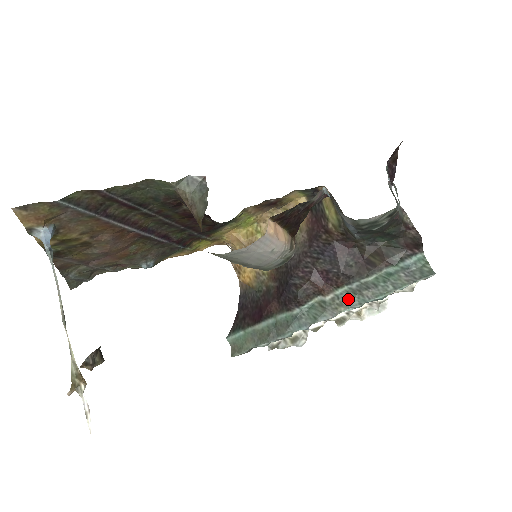
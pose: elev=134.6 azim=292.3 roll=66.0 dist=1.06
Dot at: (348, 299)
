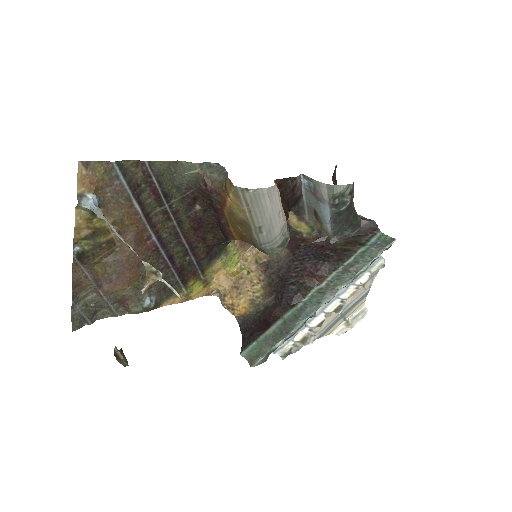
Dot at: (340, 279)
